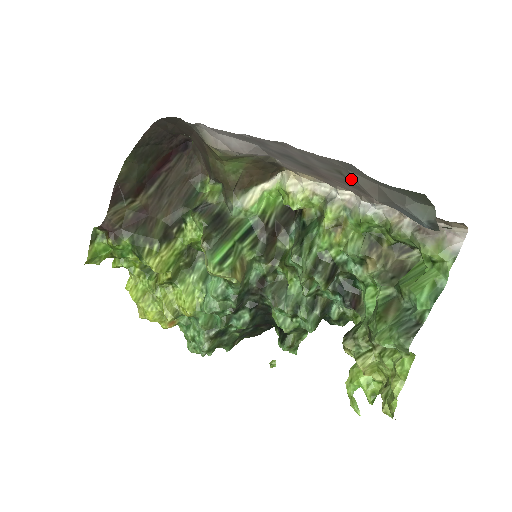
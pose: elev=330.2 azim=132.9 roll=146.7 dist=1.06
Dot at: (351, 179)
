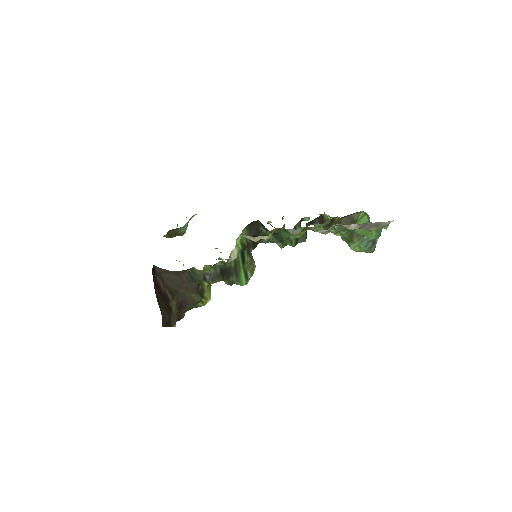
Dot at: occluded
